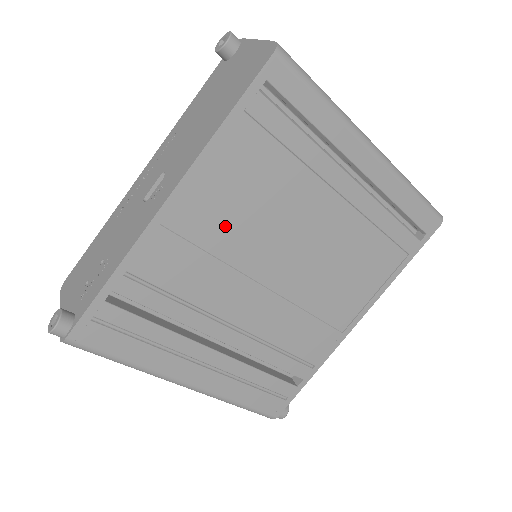
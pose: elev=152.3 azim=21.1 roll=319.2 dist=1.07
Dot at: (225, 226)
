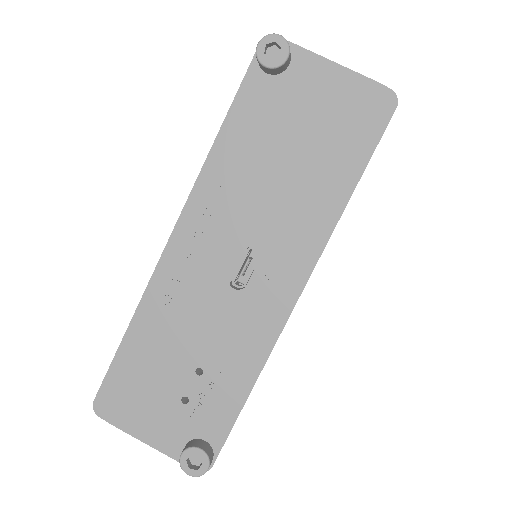
Dot at: occluded
